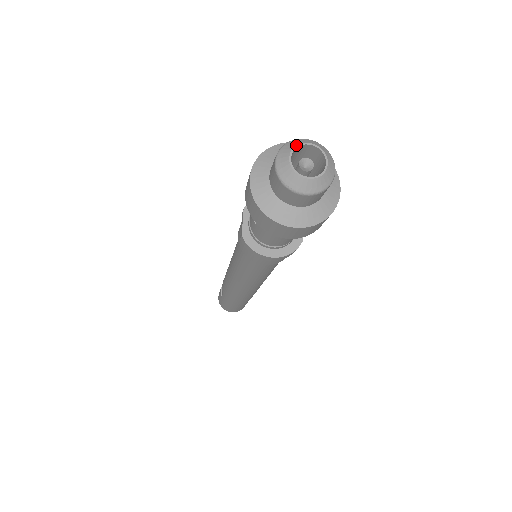
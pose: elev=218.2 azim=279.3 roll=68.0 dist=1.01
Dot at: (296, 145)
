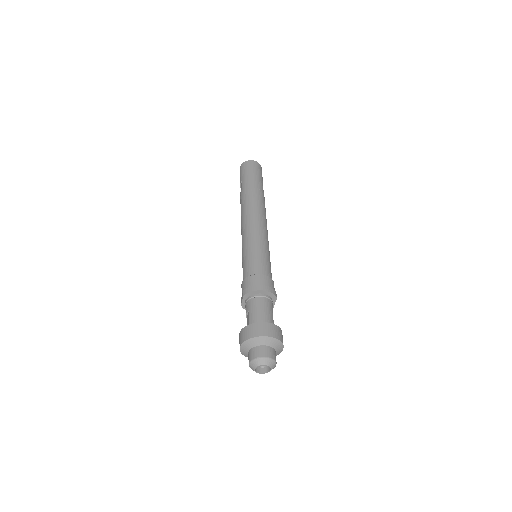
Dot at: occluded
